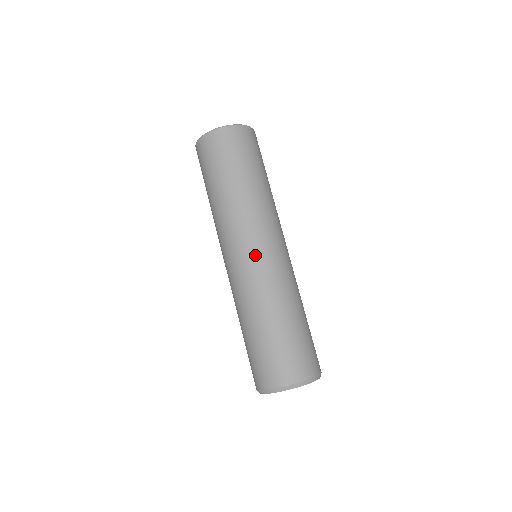
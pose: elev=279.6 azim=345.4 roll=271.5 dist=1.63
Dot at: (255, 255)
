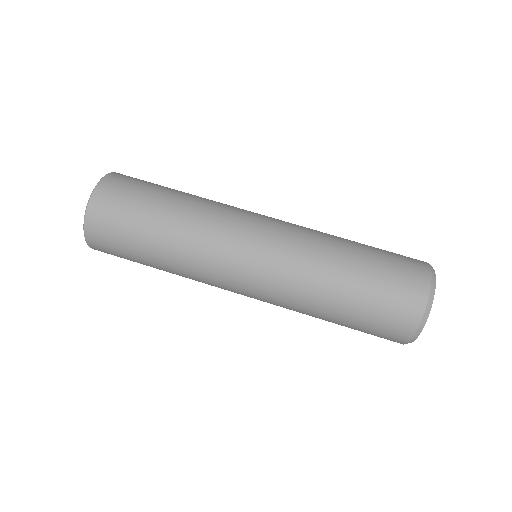
Dot at: (262, 242)
